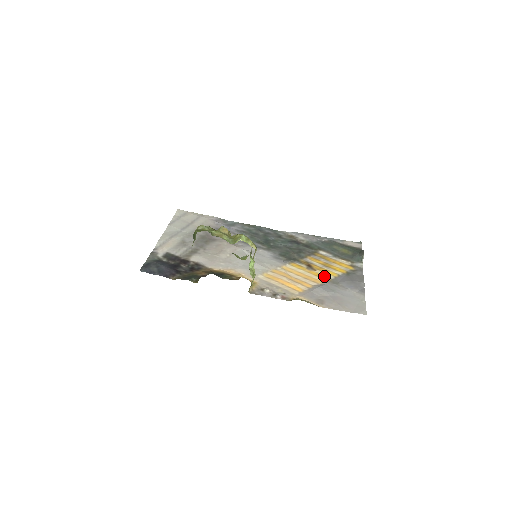
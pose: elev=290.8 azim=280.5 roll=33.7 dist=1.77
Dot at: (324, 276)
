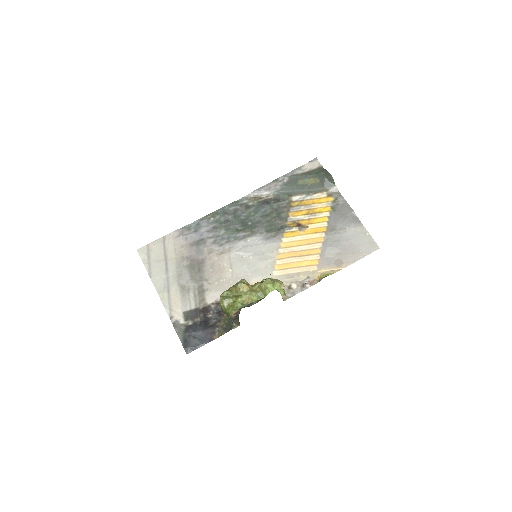
Dot at: (319, 229)
